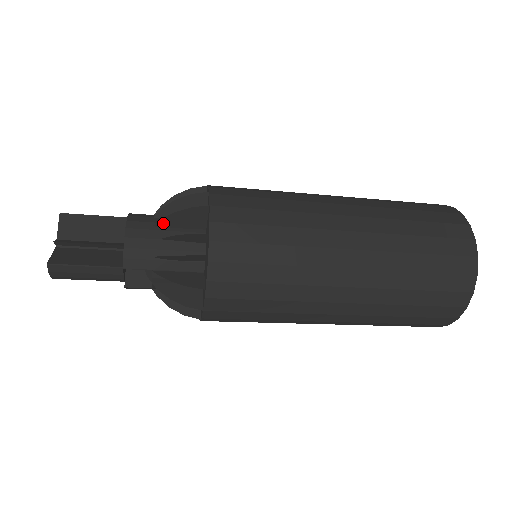
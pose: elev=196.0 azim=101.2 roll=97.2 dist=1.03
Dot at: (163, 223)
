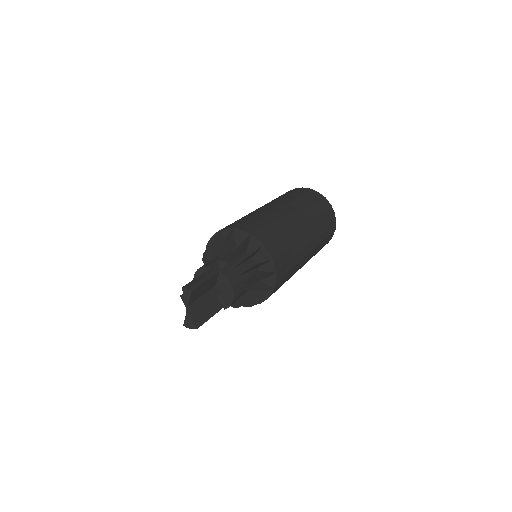
Dot at: (248, 282)
